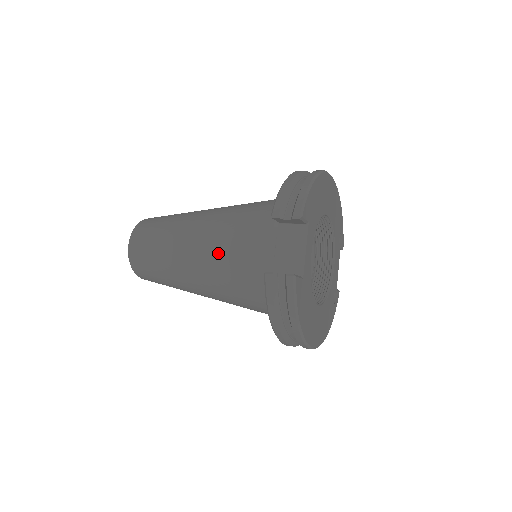
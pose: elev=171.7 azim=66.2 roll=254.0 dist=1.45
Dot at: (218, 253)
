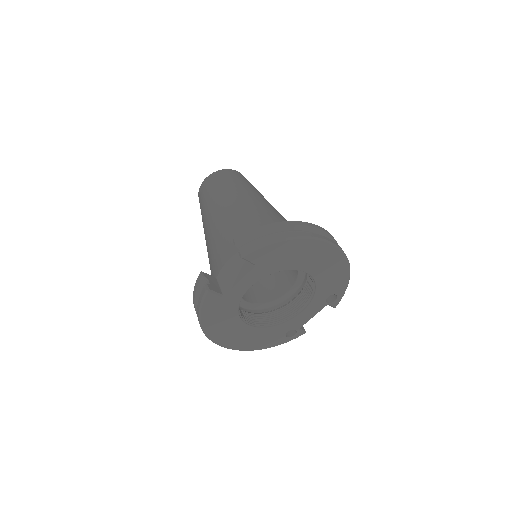
Dot at: (217, 233)
